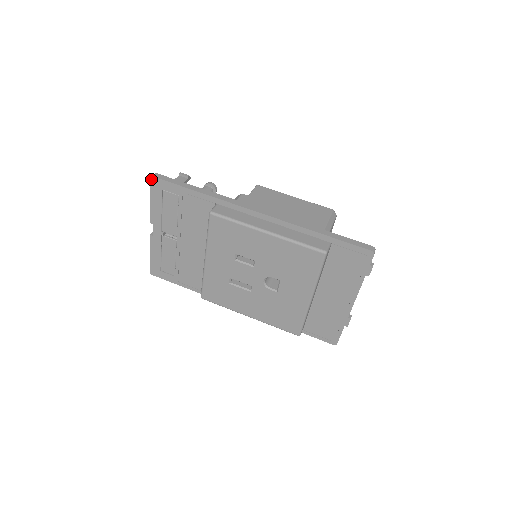
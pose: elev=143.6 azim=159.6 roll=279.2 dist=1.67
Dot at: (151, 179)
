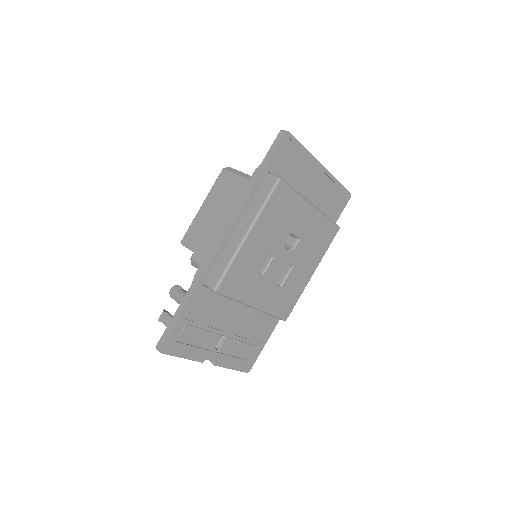
Dot at: (162, 352)
